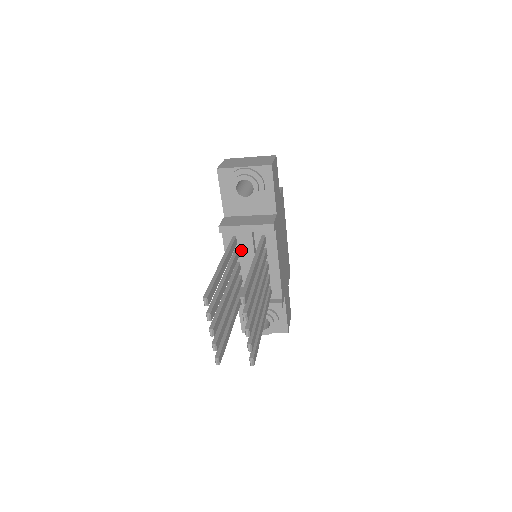
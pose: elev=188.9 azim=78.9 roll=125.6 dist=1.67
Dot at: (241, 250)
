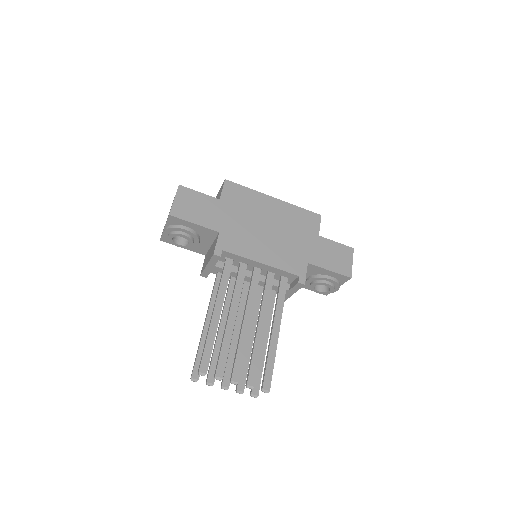
Dot at: occluded
